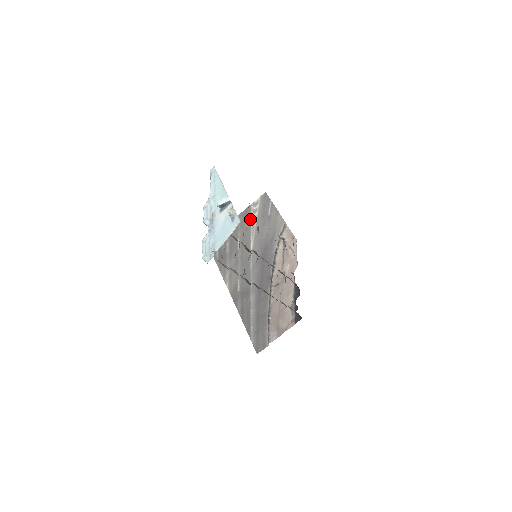
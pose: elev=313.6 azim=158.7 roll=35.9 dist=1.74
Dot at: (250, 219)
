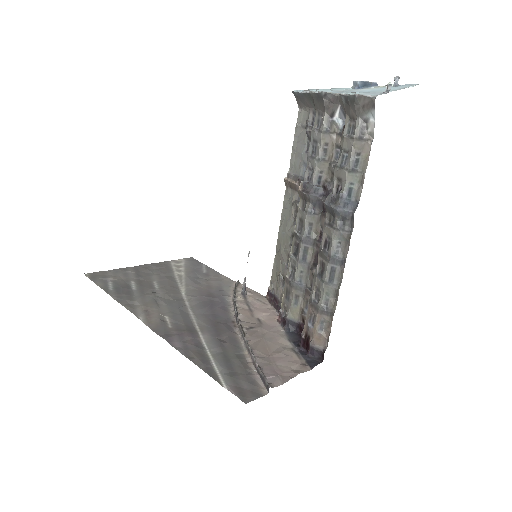
Dot at: (172, 270)
